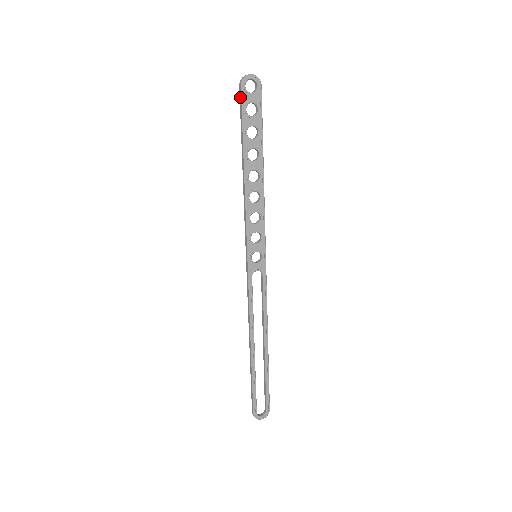
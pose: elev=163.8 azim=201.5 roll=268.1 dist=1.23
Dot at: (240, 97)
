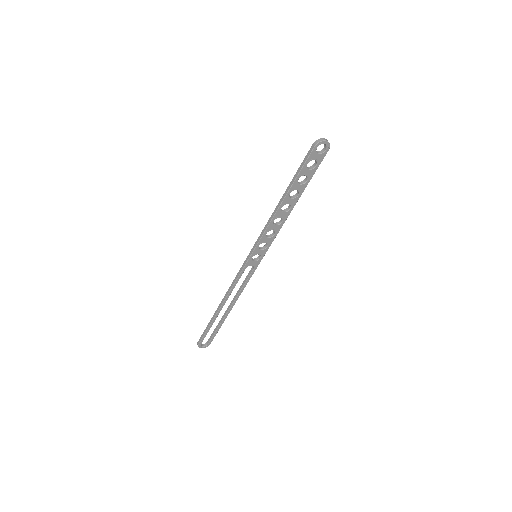
Dot at: (309, 153)
